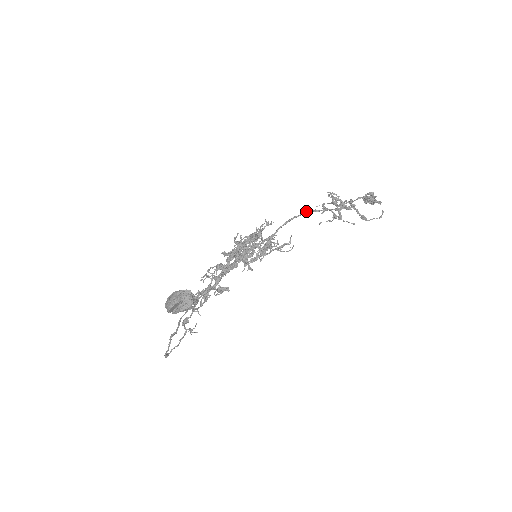
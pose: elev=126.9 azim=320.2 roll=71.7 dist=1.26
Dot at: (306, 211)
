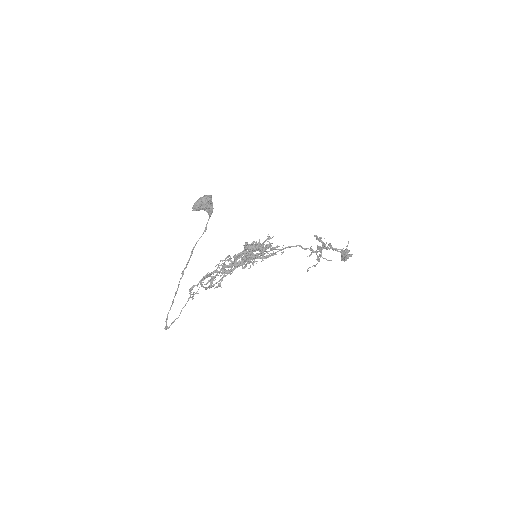
Dot at: (298, 245)
